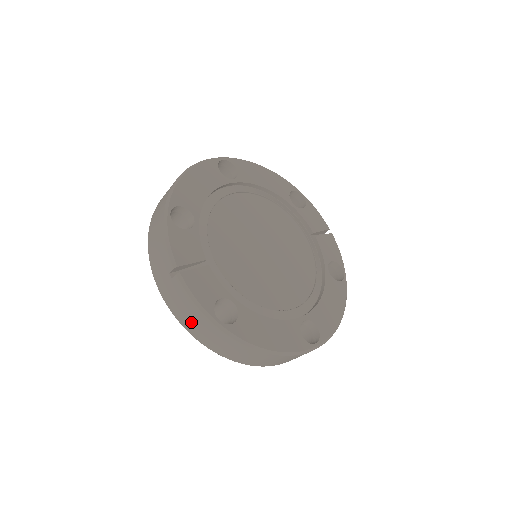
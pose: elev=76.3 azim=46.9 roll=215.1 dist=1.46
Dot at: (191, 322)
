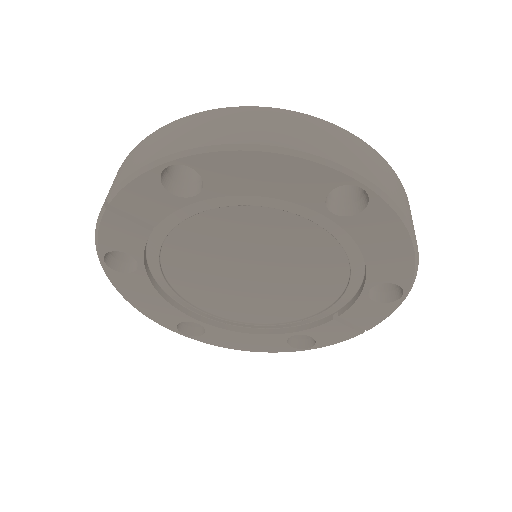
Dot at: occluded
